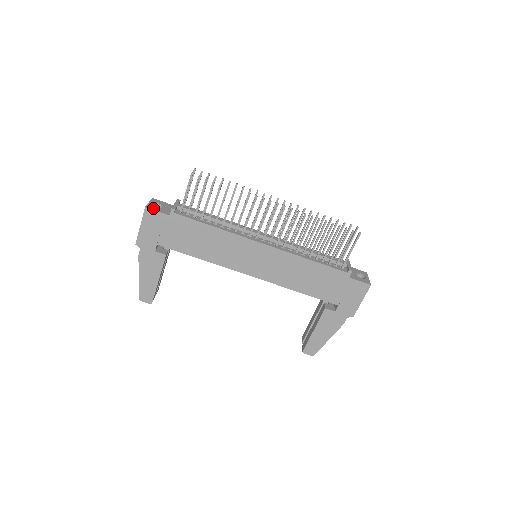
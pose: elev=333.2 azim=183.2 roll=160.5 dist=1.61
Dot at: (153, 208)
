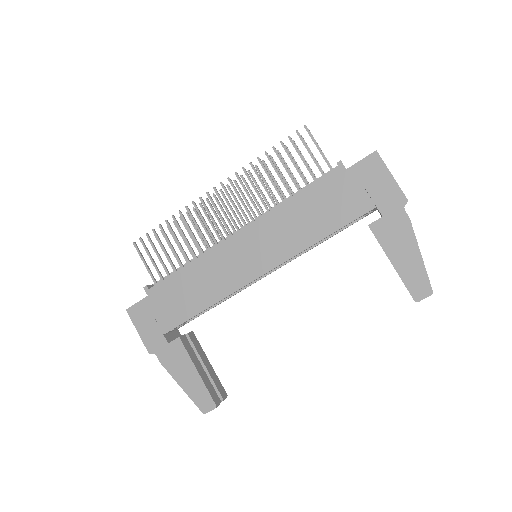
Dot at: (134, 305)
